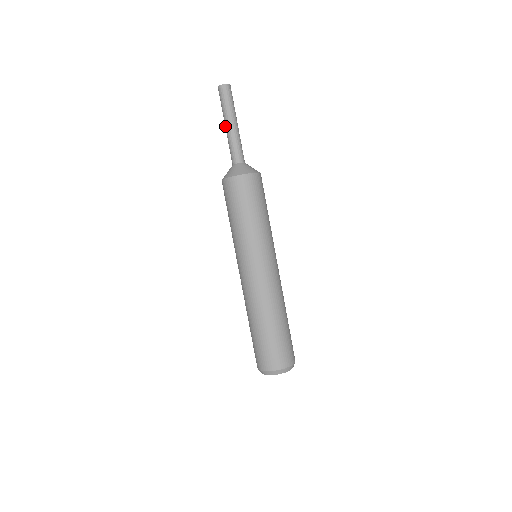
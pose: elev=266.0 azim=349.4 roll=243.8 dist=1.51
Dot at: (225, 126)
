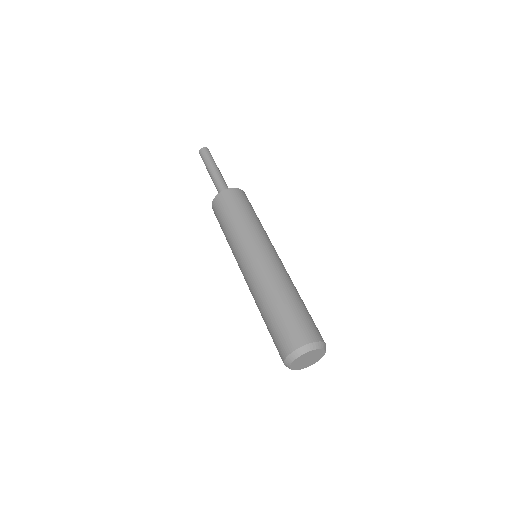
Dot at: occluded
